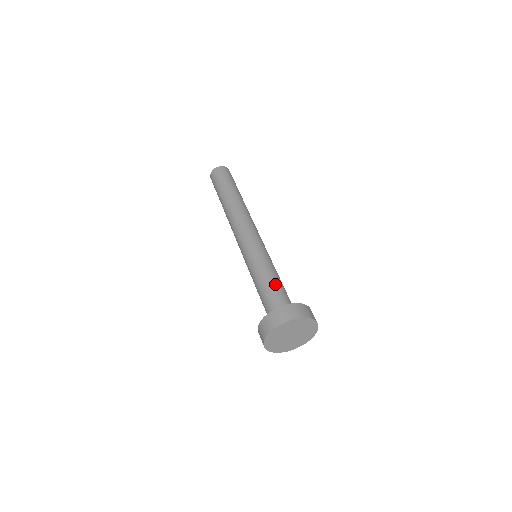
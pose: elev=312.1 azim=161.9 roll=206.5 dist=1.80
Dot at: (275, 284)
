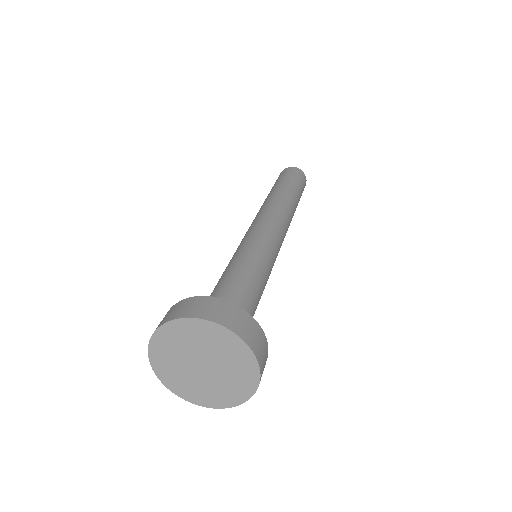
Dot at: (248, 287)
